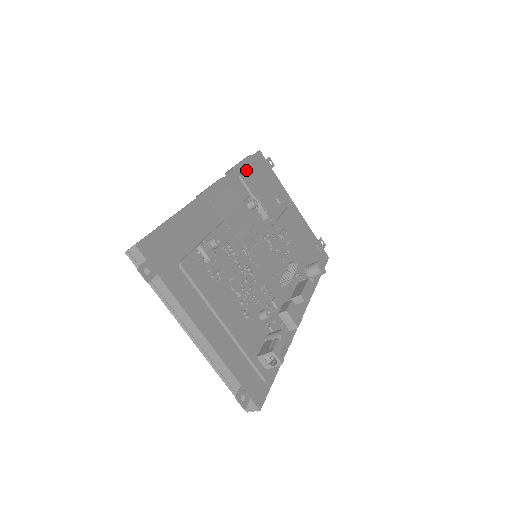
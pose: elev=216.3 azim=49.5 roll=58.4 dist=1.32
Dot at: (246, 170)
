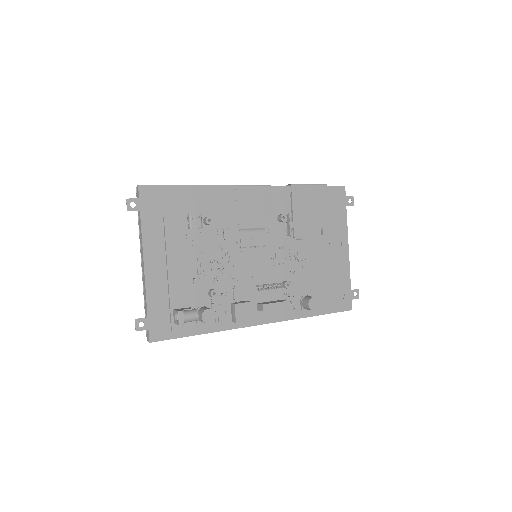
Dot at: (304, 192)
